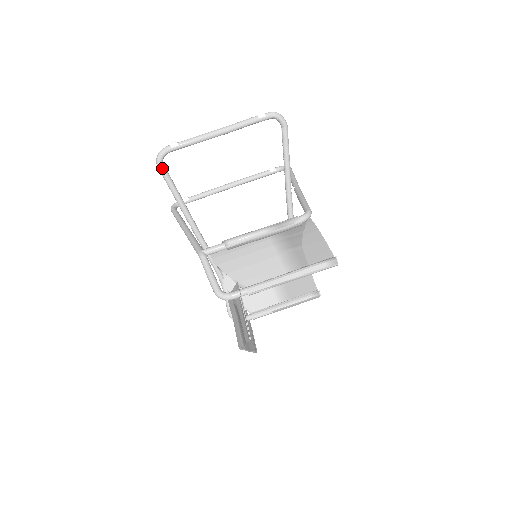
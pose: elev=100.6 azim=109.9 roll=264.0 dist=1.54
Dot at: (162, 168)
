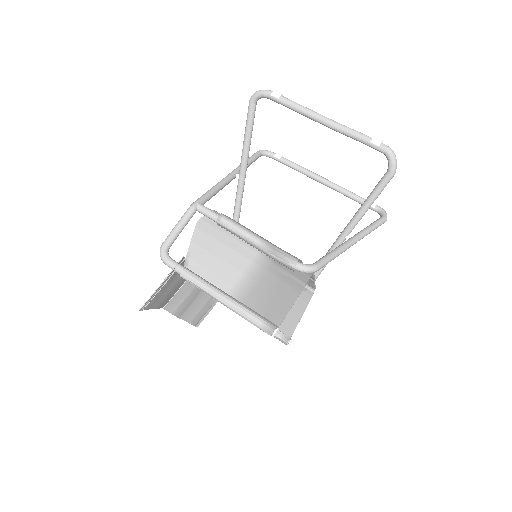
Dot at: (251, 106)
